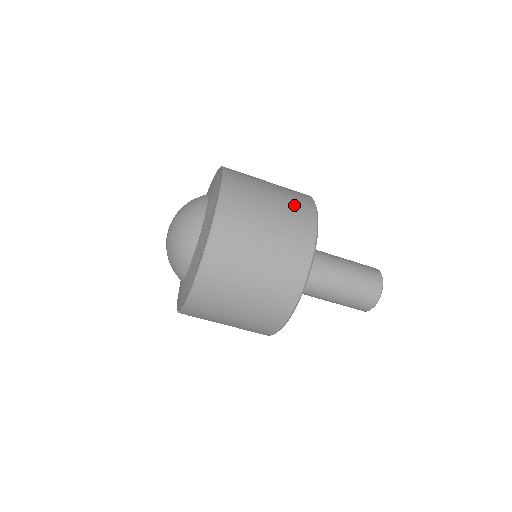
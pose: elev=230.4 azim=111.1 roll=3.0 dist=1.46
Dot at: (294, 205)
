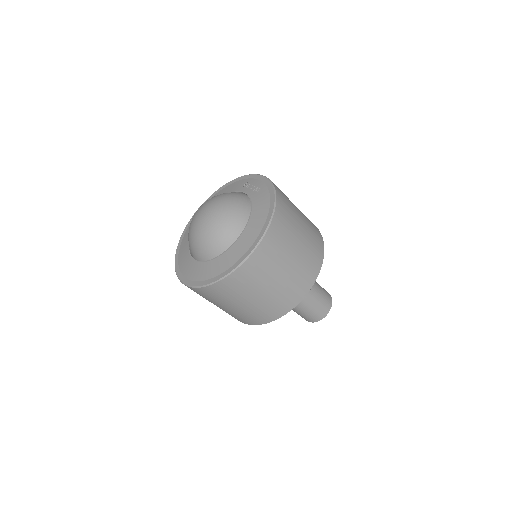
Dot at: (293, 286)
